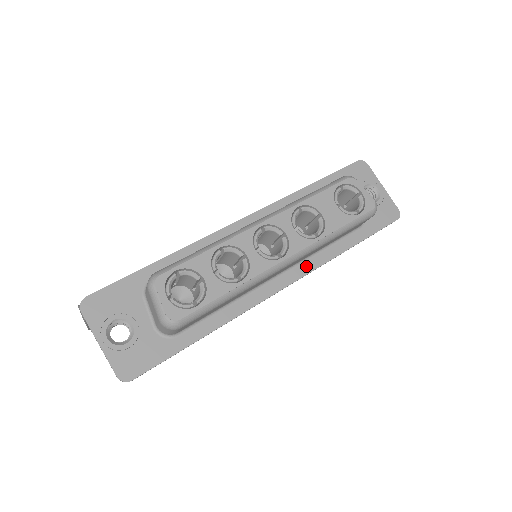
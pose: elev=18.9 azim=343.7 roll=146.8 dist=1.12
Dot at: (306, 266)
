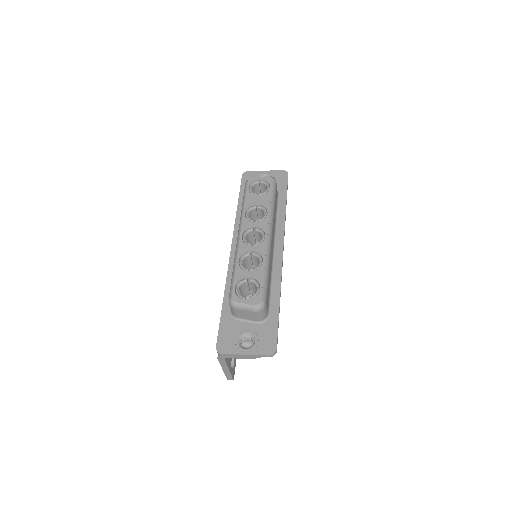
Dot at: (279, 233)
